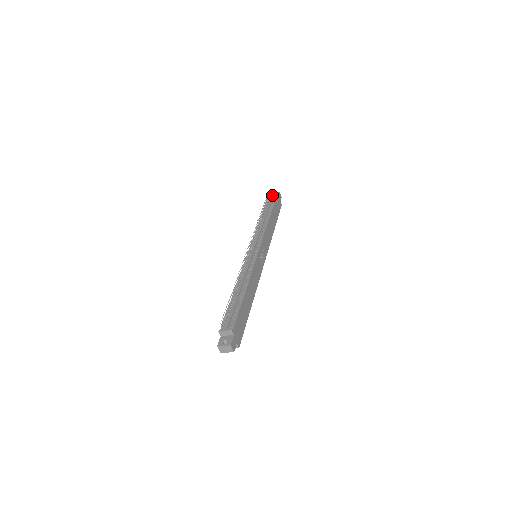
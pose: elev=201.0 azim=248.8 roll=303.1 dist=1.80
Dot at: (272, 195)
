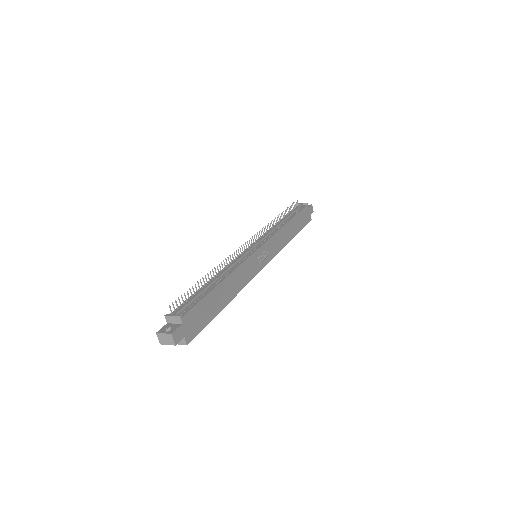
Dot at: (301, 204)
